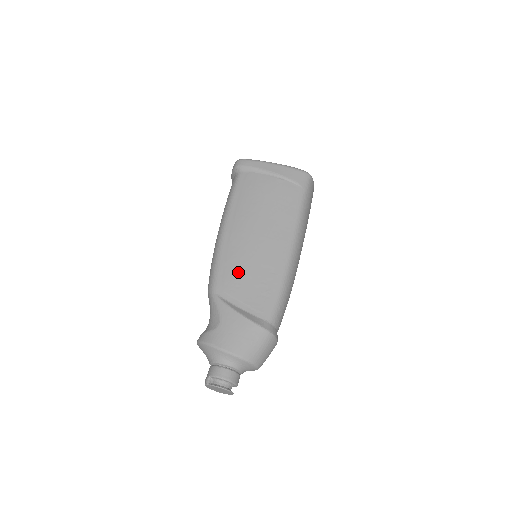
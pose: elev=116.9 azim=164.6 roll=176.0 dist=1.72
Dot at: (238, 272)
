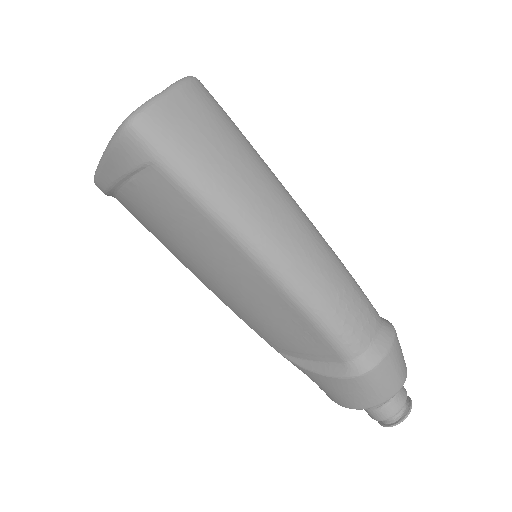
Dot at: (261, 325)
